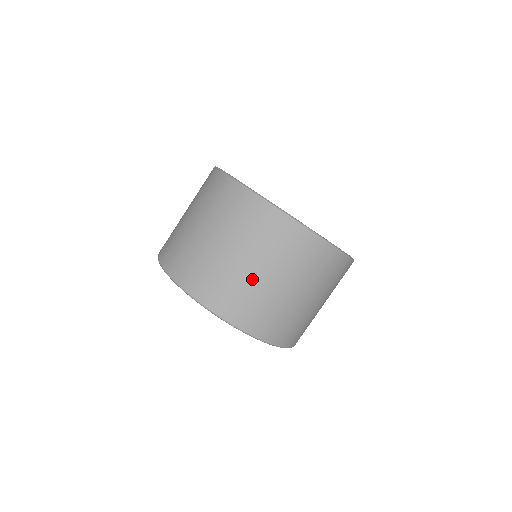
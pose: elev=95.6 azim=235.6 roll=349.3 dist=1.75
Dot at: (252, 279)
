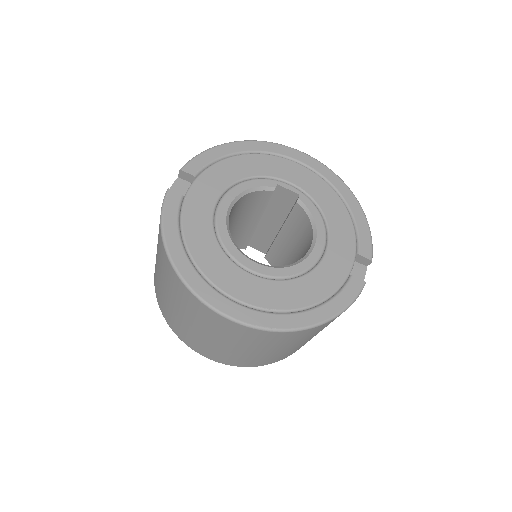
Dot at: (230, 351)
